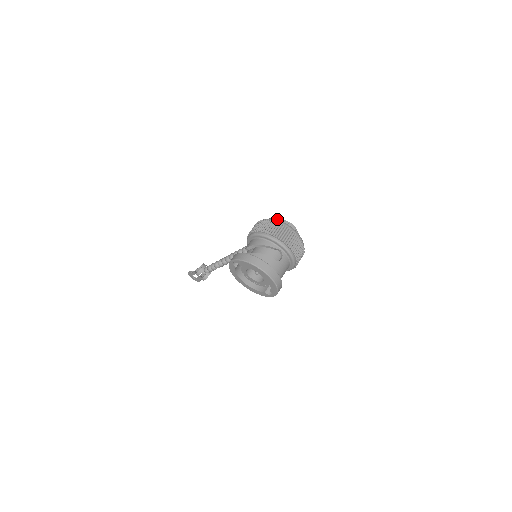
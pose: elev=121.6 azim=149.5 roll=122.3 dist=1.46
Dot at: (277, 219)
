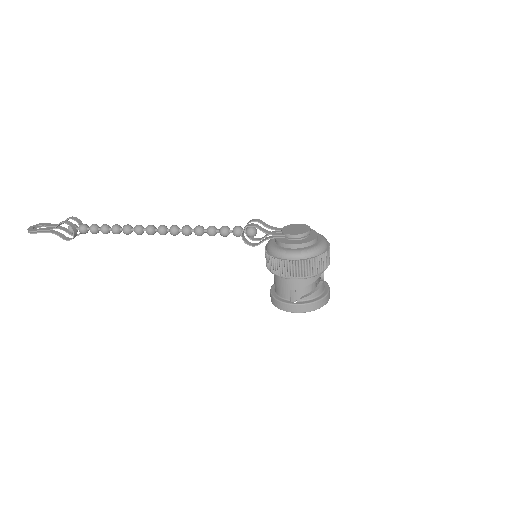
Dot at: (304, 243)
